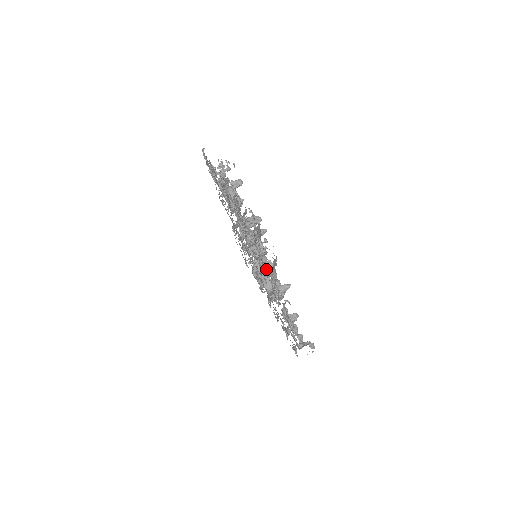
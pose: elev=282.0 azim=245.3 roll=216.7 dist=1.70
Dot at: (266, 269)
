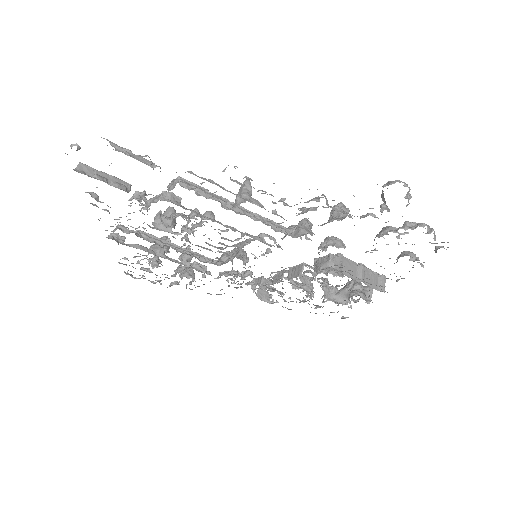
Dot at: (257, 236)
